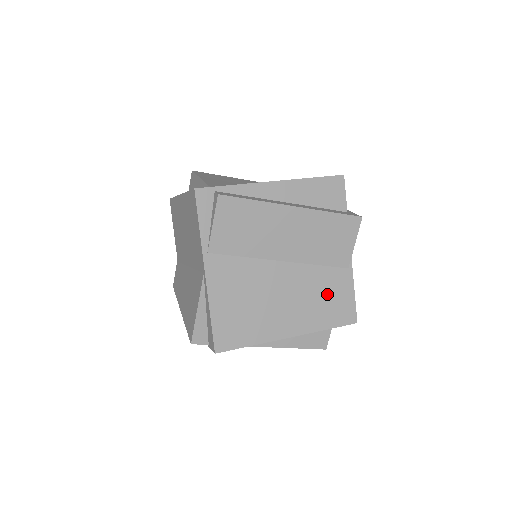
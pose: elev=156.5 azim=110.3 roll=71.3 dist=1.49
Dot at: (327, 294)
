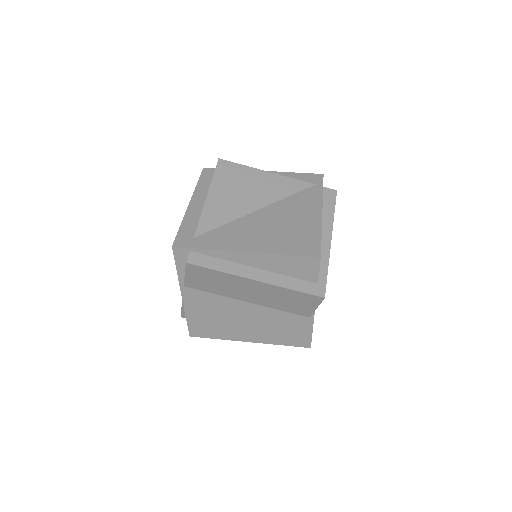
Dot at: (286, 327)
